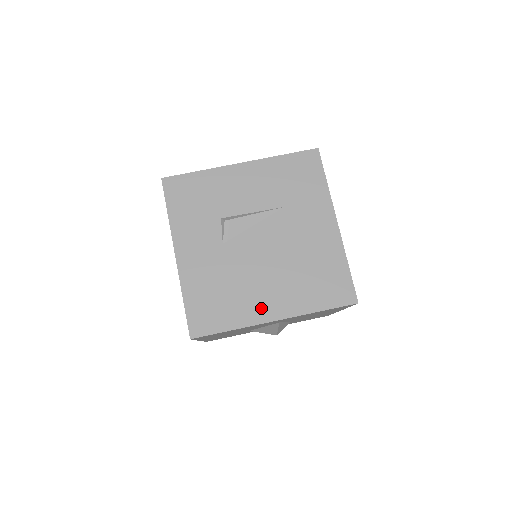
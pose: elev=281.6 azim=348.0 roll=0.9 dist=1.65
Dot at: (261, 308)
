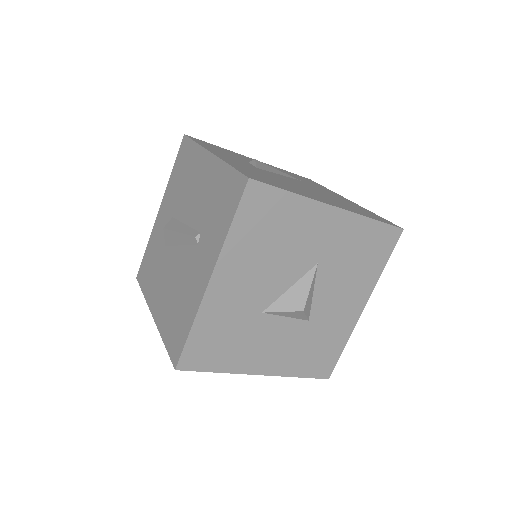
Dot at: (316, 197)
